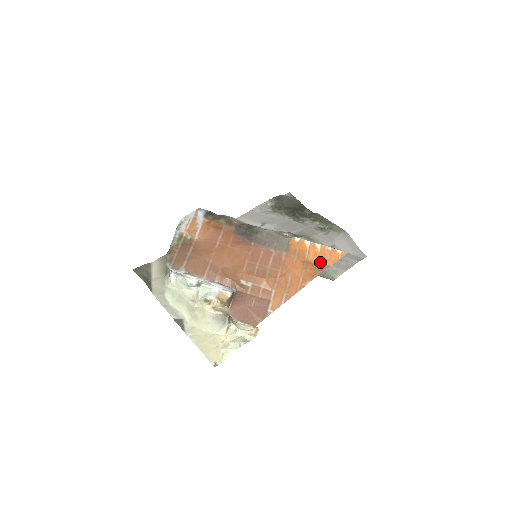
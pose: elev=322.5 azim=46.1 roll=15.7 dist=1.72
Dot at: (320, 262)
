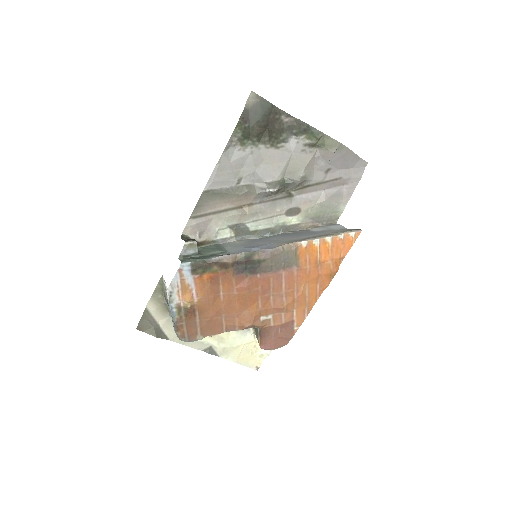
Dot at: (334, 257)
